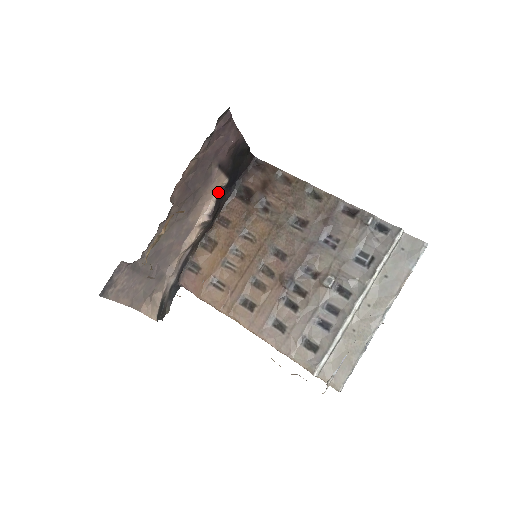
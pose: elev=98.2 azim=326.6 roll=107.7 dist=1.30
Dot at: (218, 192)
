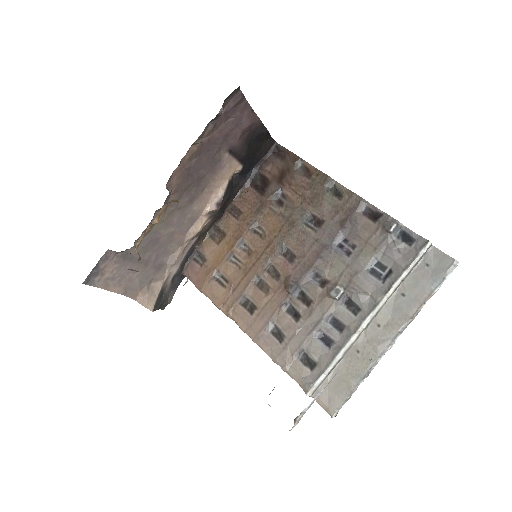
Dot at: (230, 179)
